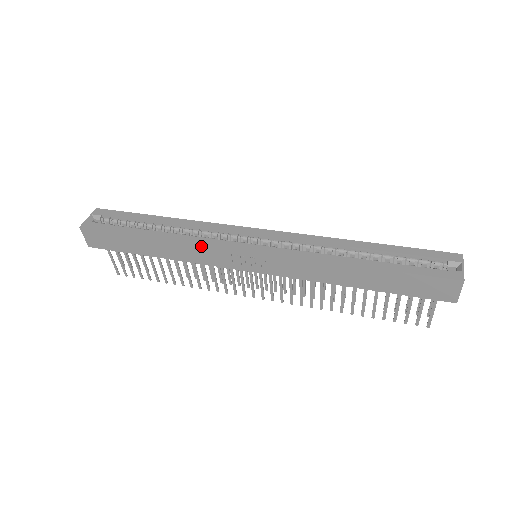
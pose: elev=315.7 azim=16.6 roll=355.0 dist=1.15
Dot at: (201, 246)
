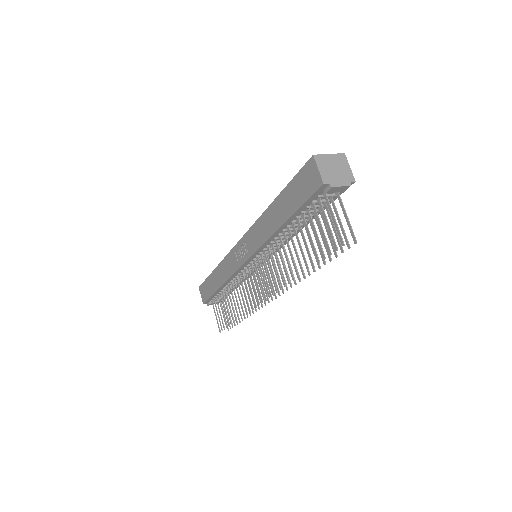
Dot at: (227, 258)
